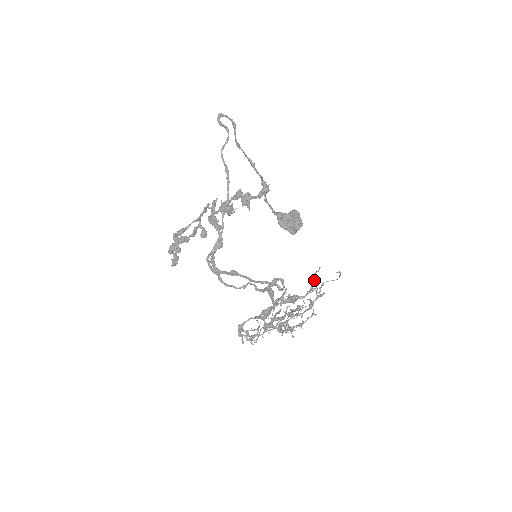
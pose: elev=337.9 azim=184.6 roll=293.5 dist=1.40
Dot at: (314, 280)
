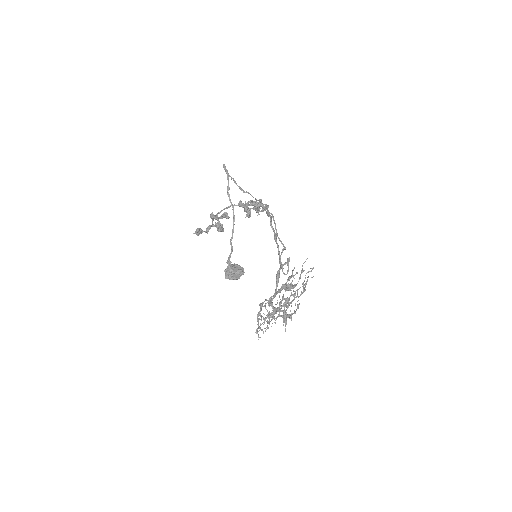
Dot at: (303, 270)
